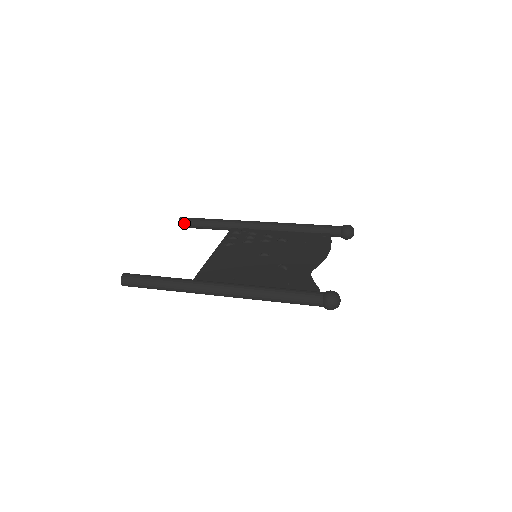
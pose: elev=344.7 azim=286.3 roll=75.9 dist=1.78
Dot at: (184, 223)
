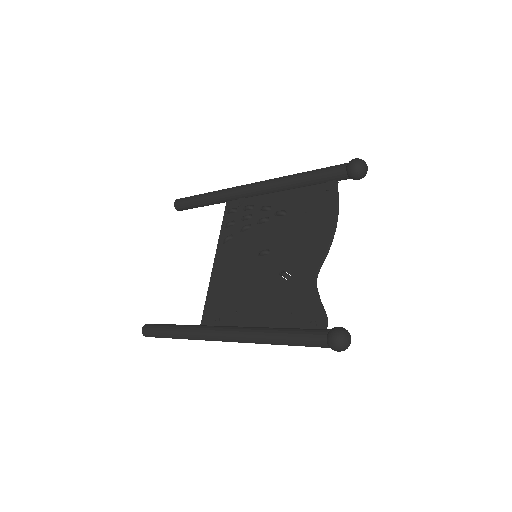
Dot at: (181, 208)
